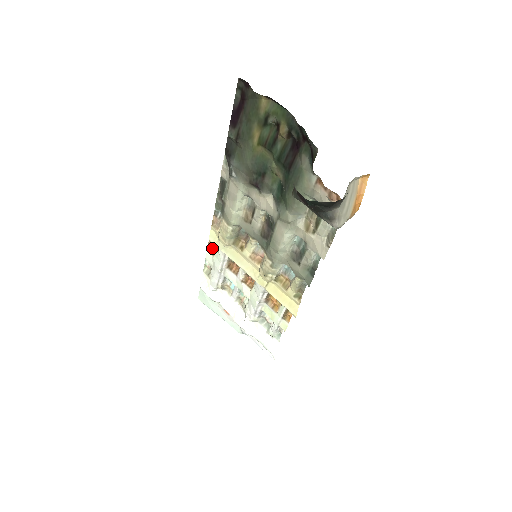
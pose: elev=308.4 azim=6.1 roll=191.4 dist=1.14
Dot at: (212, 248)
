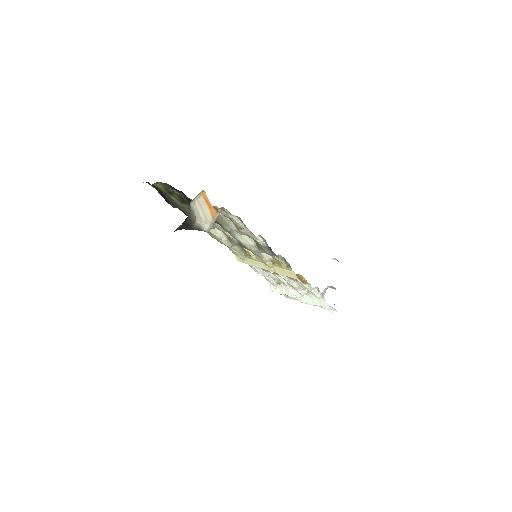
Dot at: occluded
